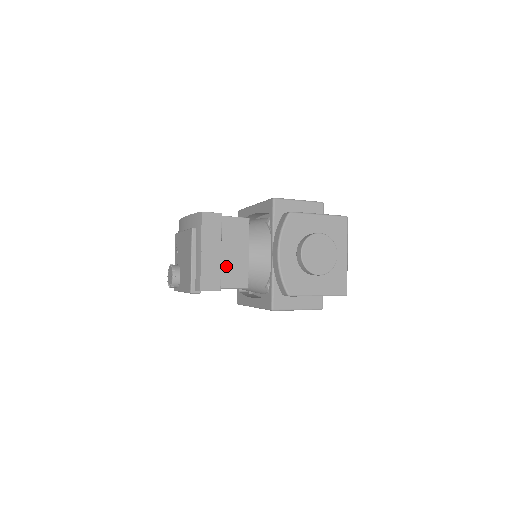
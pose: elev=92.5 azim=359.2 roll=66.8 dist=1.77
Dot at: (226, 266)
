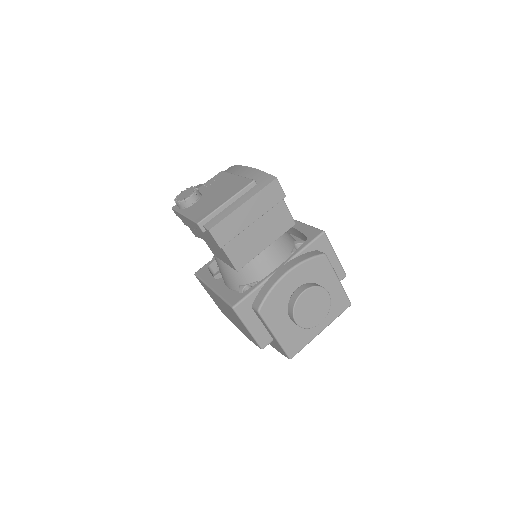
Dot at: (244, 236)
